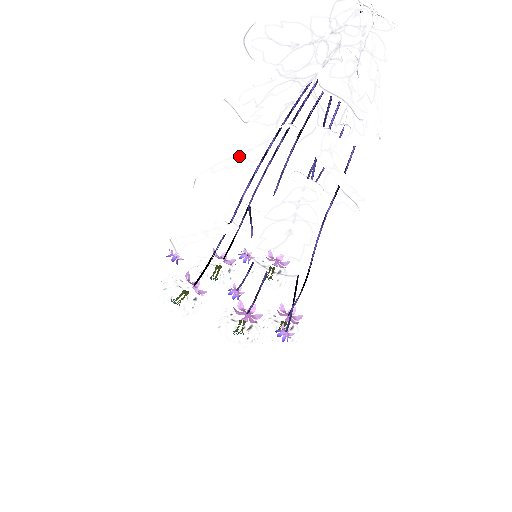
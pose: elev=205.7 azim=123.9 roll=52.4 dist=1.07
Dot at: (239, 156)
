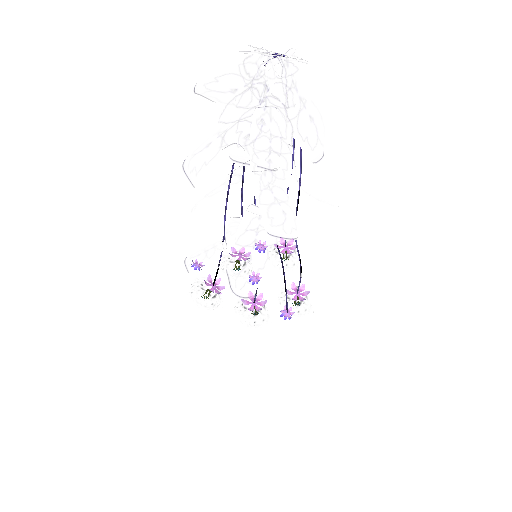
Dot at: (220, 186)
